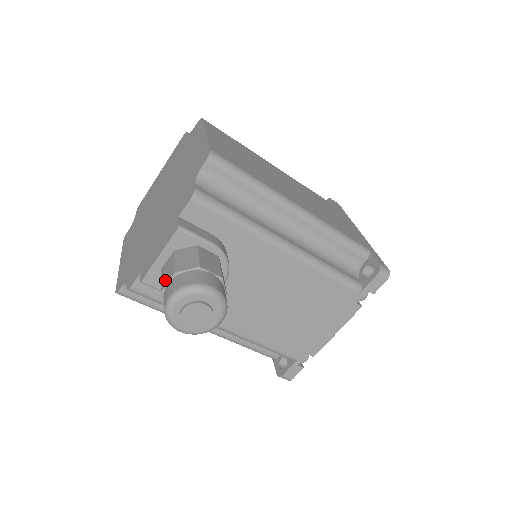
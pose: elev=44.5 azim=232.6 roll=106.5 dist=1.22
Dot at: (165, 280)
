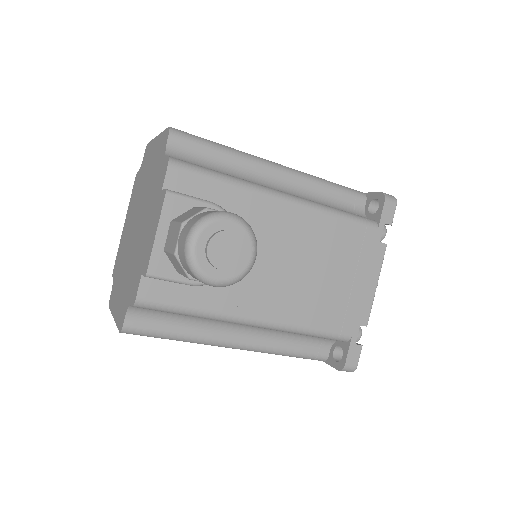
Dot at: (173, 243)
